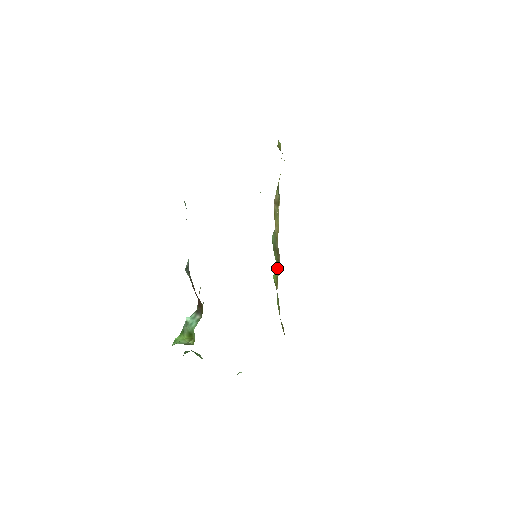
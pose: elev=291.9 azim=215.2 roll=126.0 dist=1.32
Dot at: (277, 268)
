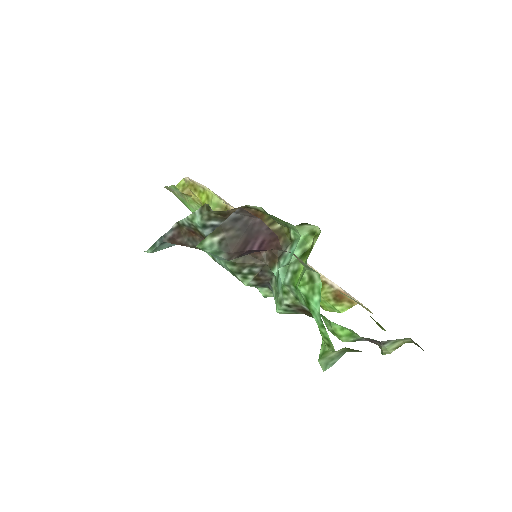
Dot at: occluded
